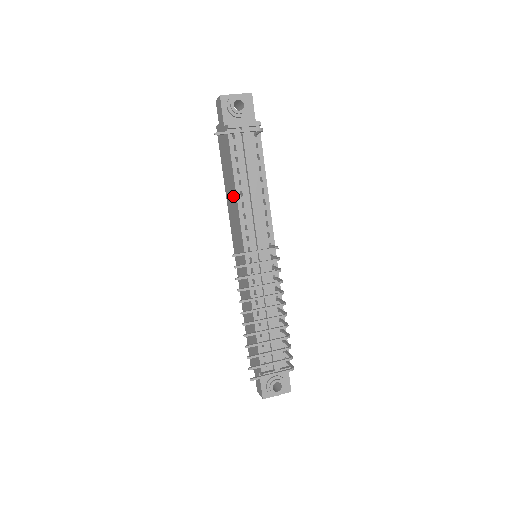
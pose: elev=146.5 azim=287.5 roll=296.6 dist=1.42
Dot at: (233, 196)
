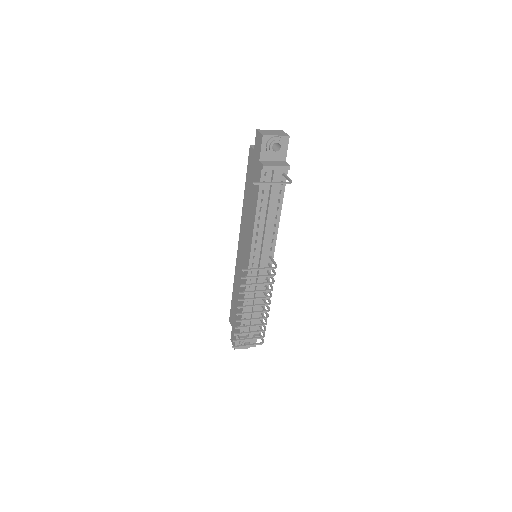
Dot at: (251, 214)
